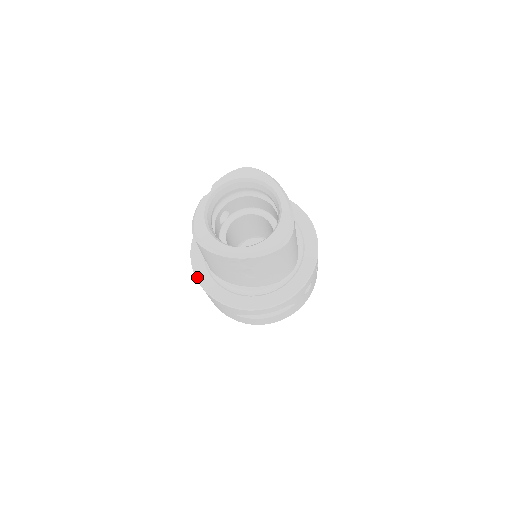
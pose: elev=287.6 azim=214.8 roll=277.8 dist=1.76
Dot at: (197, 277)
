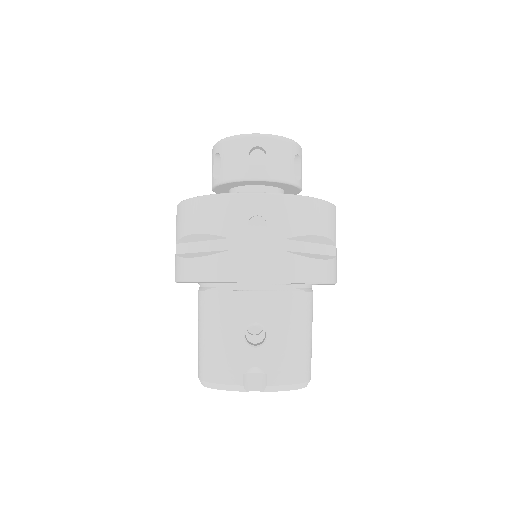
Dot at: occluded
